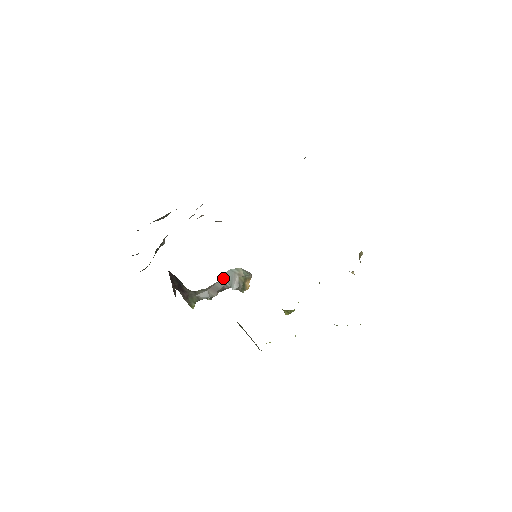
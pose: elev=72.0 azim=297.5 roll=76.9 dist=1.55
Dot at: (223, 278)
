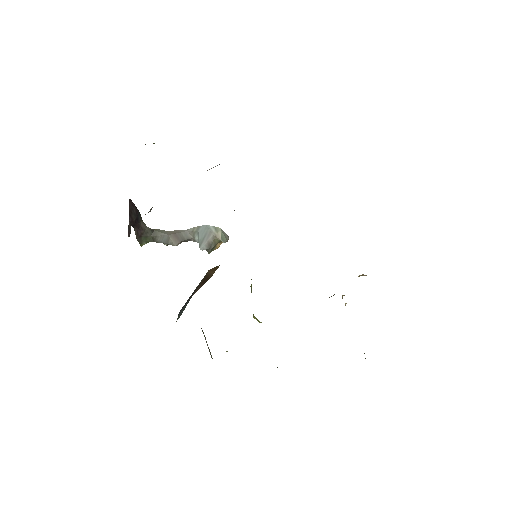
Dot at: (194, 230)
